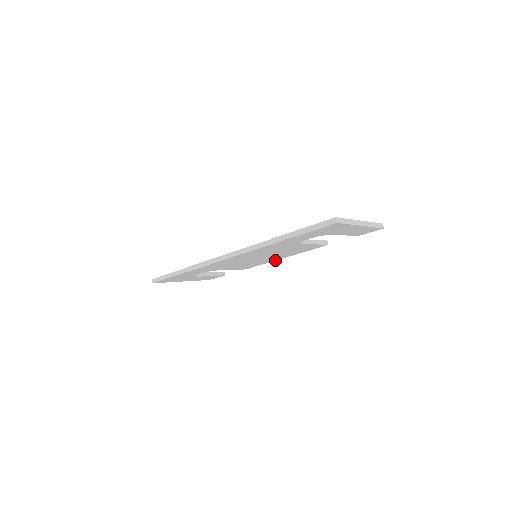
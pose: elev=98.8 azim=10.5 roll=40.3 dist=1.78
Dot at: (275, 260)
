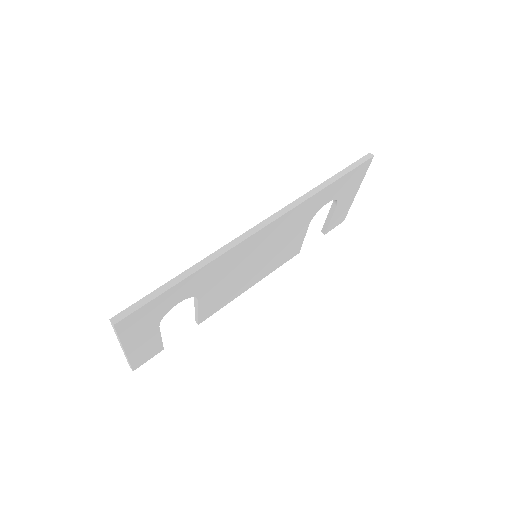
Dot at: (241, 293)
